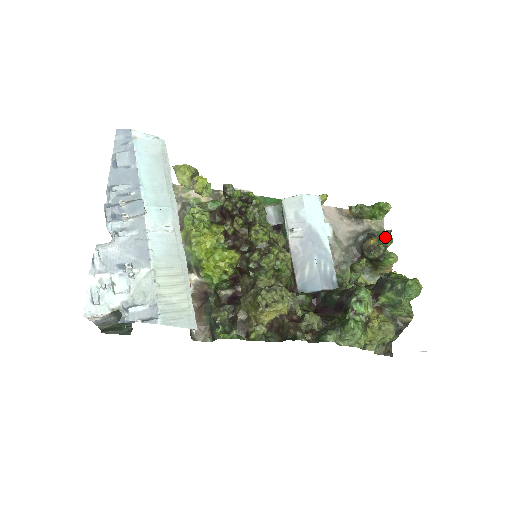
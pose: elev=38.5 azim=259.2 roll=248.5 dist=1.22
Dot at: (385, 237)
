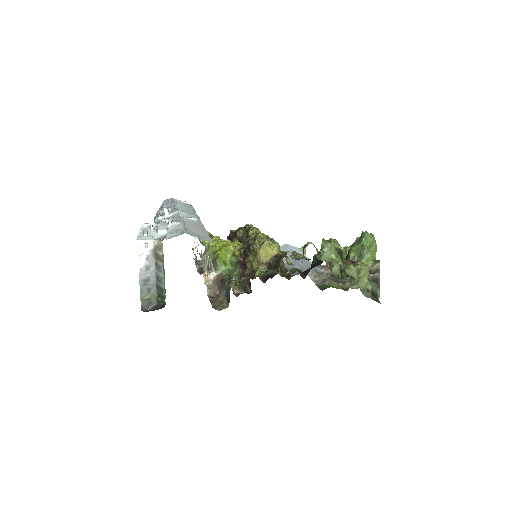
Dot at: occluded
